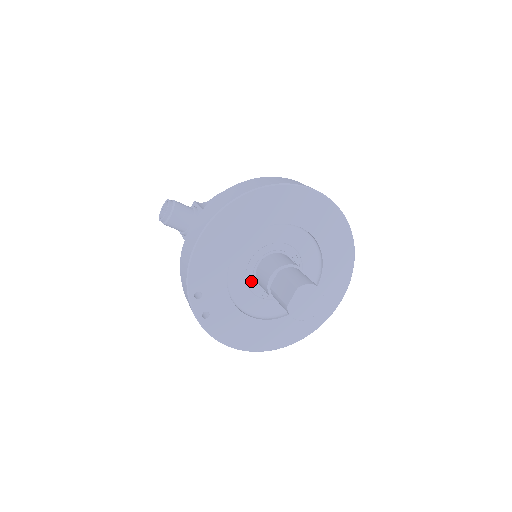
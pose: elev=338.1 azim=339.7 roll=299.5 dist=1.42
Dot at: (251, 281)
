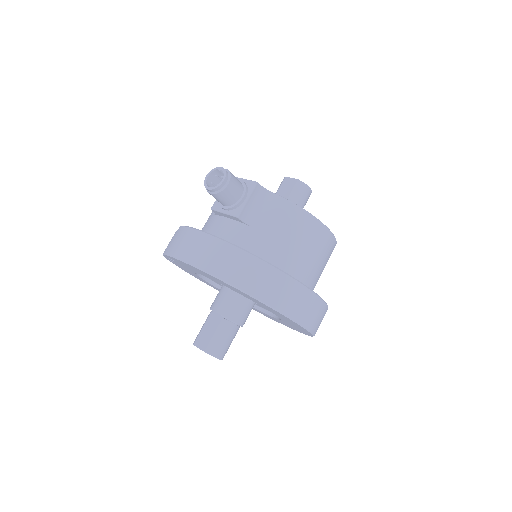
Dot at: occluded
